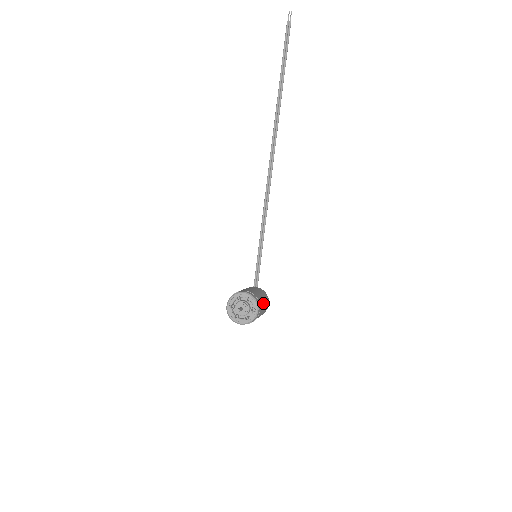
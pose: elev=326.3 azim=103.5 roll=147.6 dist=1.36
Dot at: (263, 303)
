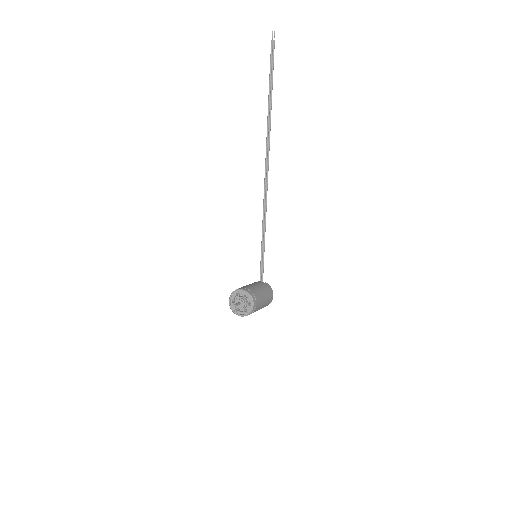
Dot at: (262, 297)
